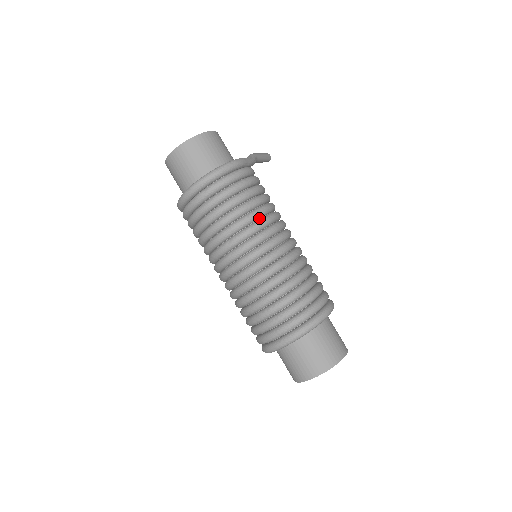
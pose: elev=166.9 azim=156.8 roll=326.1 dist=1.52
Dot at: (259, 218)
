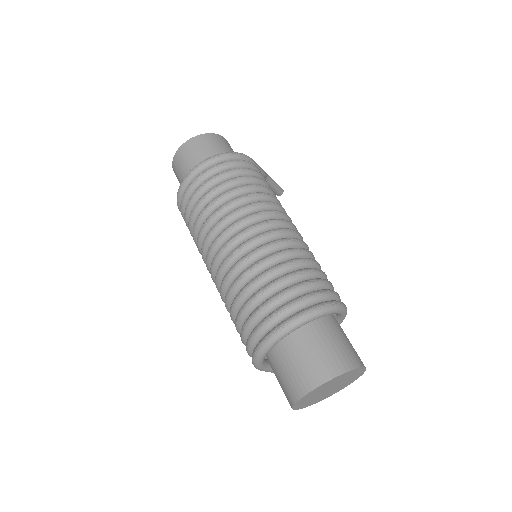
Dot at: occluded
